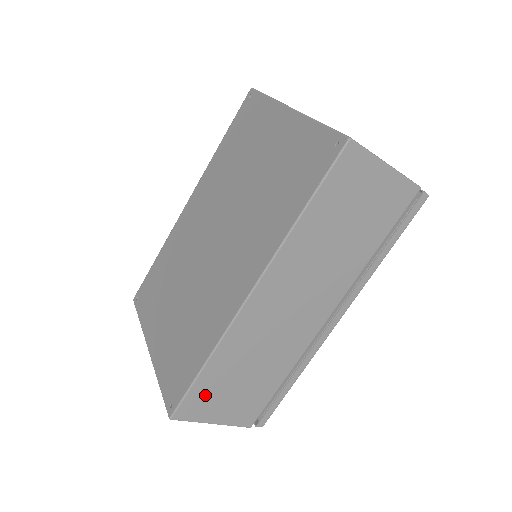
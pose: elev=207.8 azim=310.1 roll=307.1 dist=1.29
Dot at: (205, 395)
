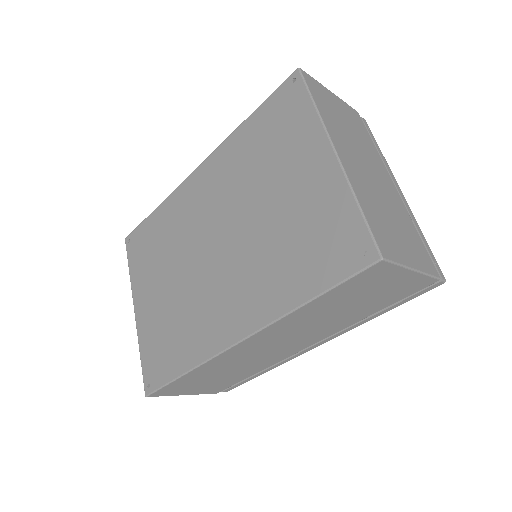
Dot at: (180, 386)
